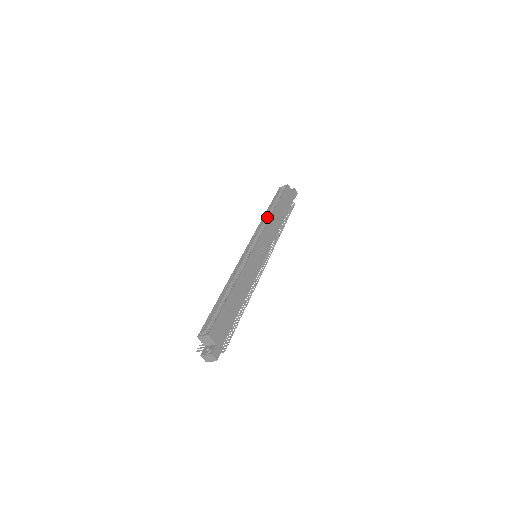
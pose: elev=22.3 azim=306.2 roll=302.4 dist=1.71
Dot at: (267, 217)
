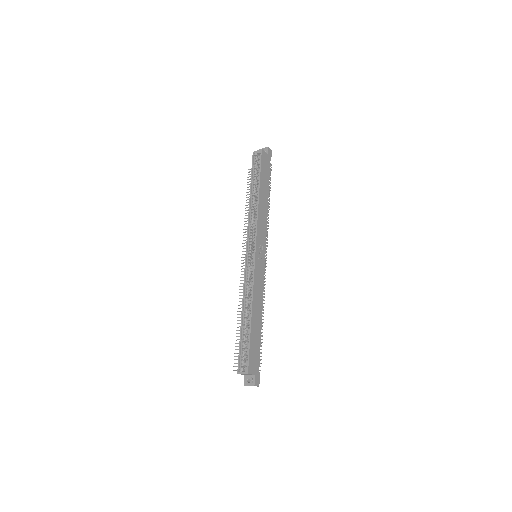
Dot at: (253, 203)
